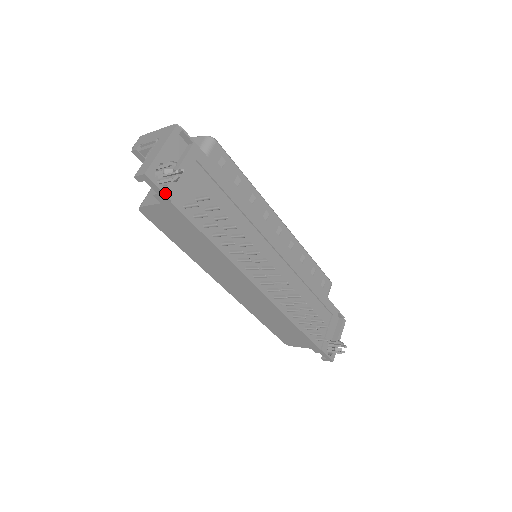
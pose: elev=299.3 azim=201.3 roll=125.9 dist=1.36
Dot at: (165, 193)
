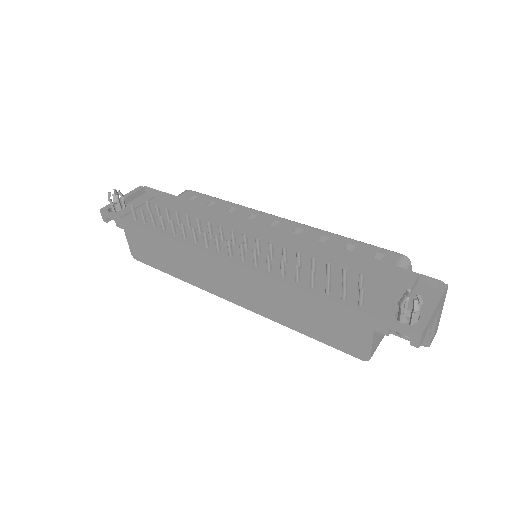
Dot at: (115, 215)
